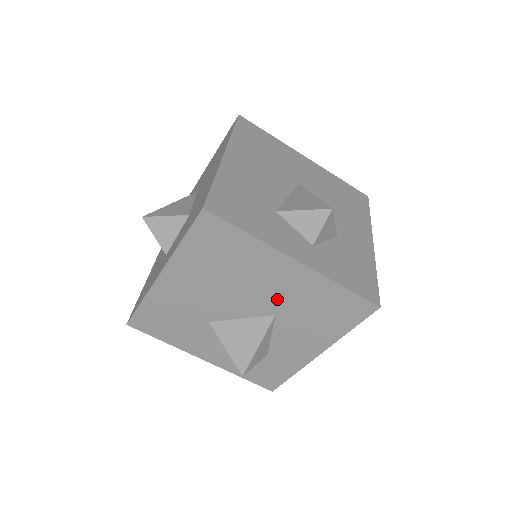
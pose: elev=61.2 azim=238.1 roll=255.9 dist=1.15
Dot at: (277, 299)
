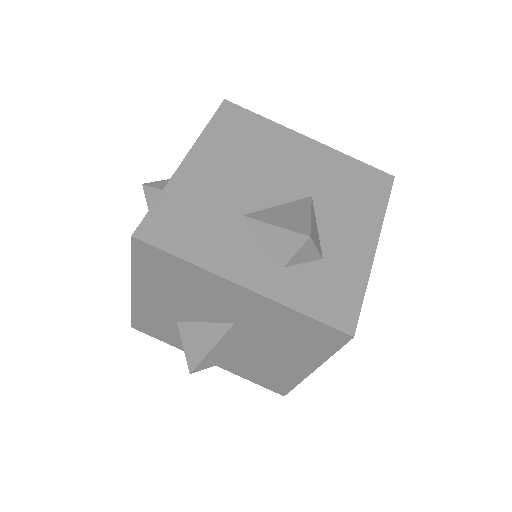
Dot at: (307, 177)
